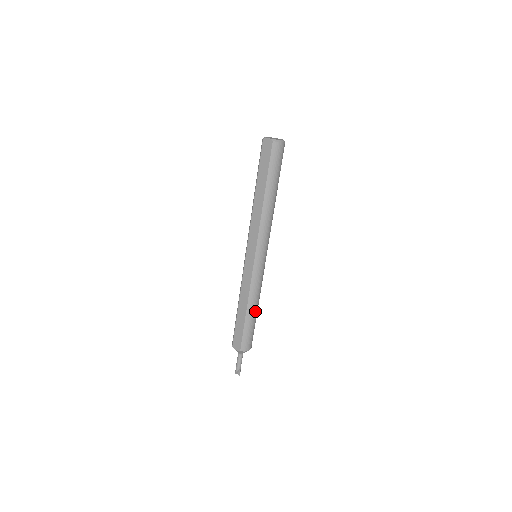
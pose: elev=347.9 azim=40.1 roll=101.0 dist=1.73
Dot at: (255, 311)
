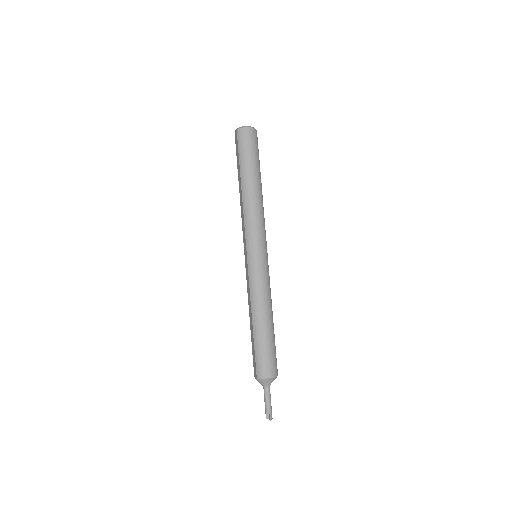
Dot at: (263, 322)
